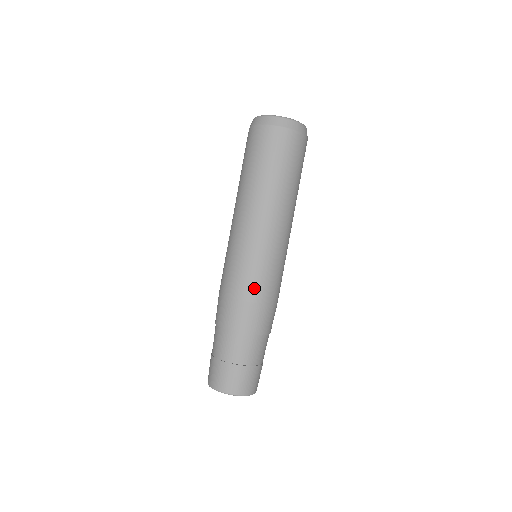
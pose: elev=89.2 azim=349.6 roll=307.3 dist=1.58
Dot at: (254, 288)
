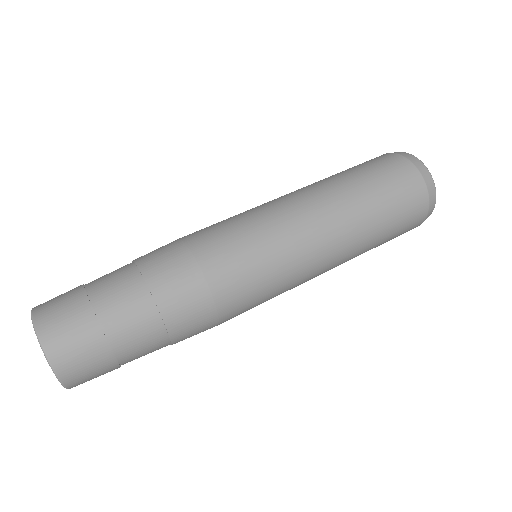
Dot at: (226, 268)
